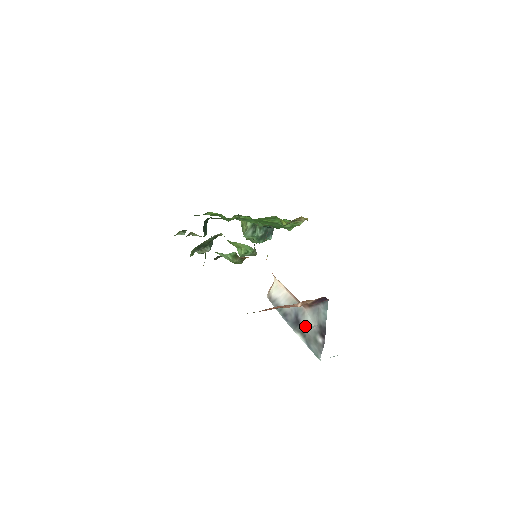
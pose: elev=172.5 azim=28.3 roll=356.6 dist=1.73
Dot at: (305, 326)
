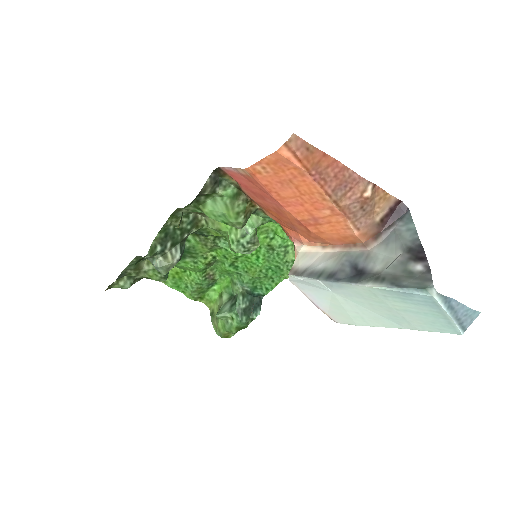
Dot at: (378, 267)
